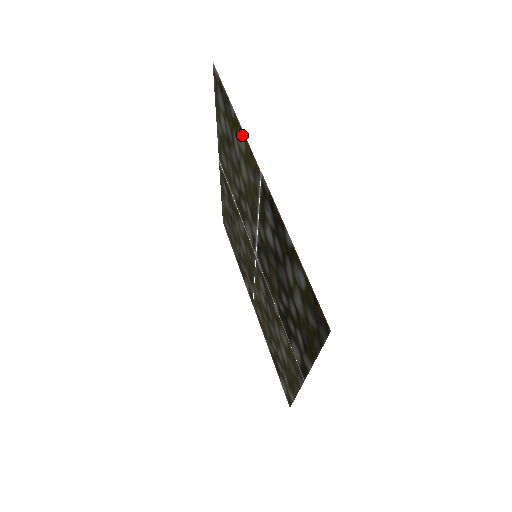
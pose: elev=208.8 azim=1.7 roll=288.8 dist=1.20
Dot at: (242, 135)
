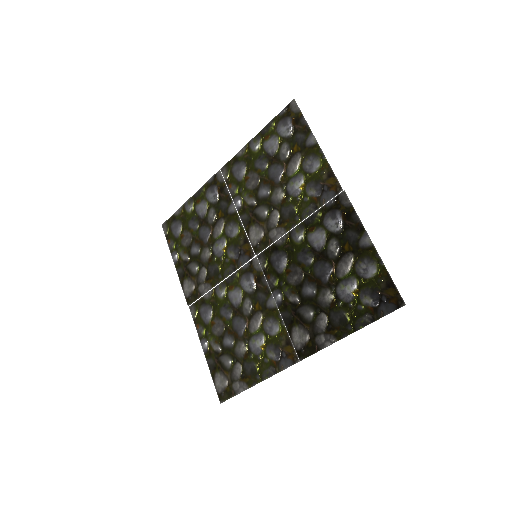
Dot at: (320, 160)
